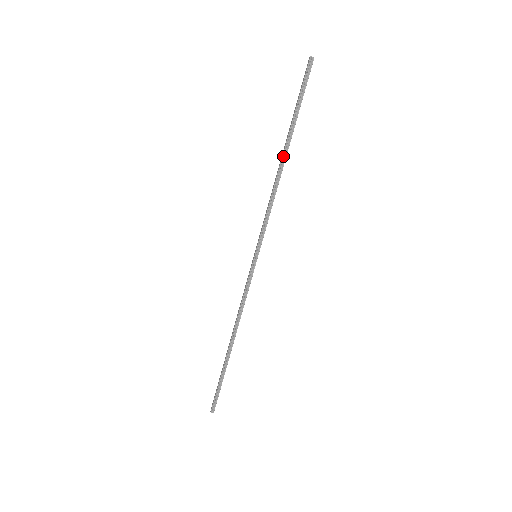
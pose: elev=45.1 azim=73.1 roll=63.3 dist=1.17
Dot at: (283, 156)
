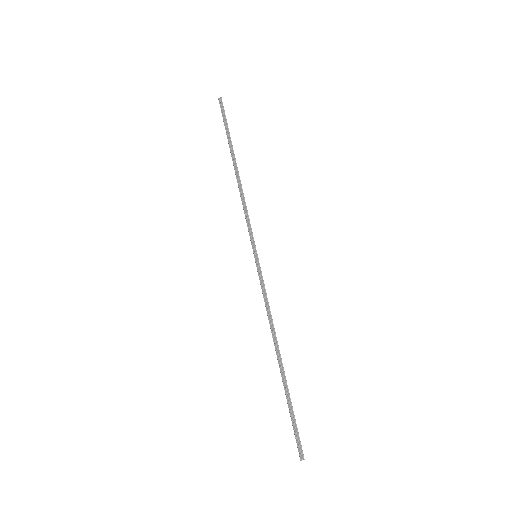
Dot at: (234, 167)
